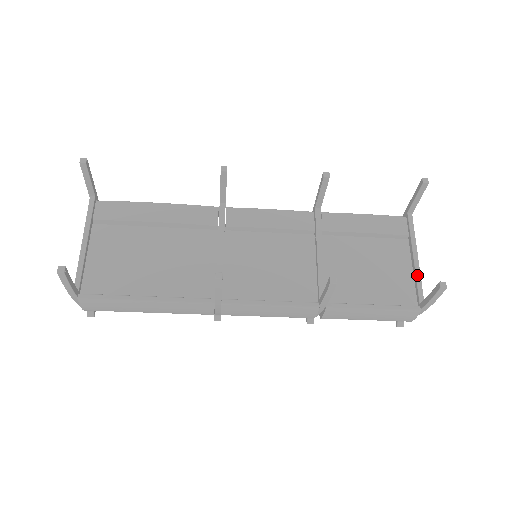
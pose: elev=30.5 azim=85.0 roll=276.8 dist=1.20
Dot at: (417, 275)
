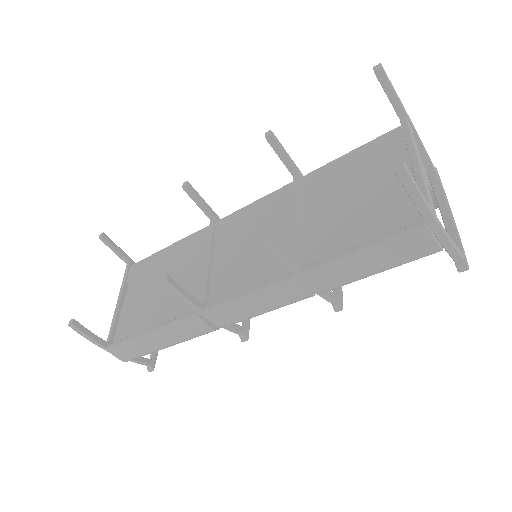
Dot at: (418, 183)
